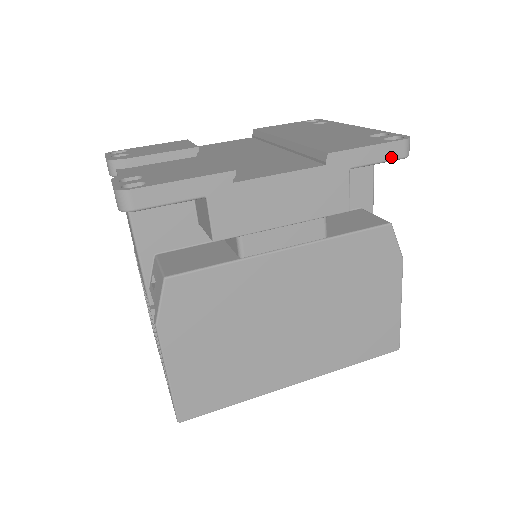
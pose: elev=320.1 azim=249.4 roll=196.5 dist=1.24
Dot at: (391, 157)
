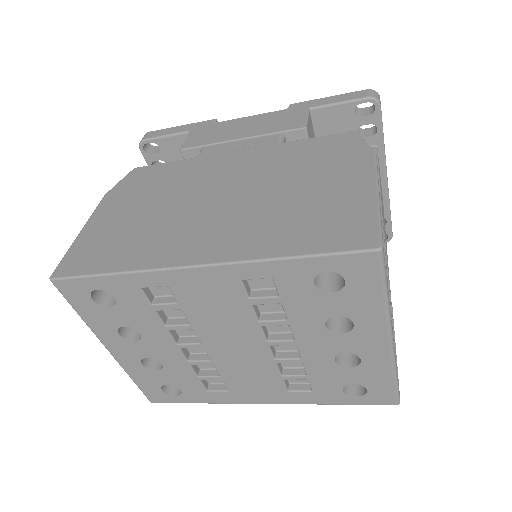
Dot at: (353, 98)
